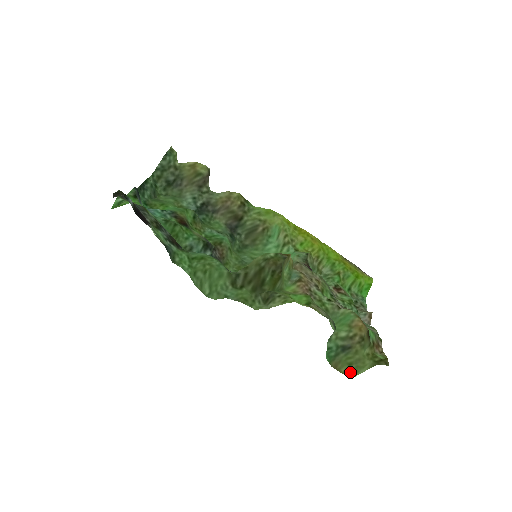
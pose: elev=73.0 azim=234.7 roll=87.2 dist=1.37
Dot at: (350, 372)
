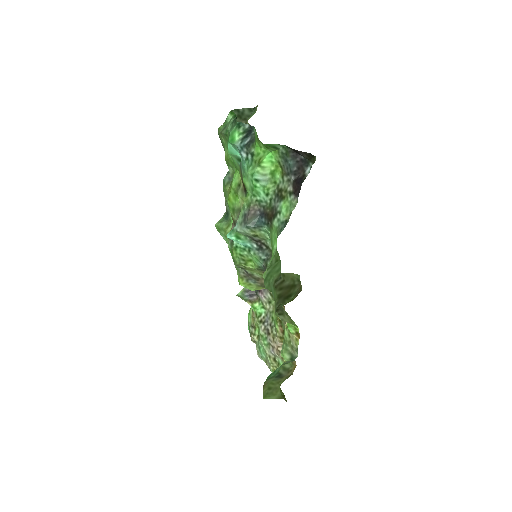
Dot at: (265, 394)
